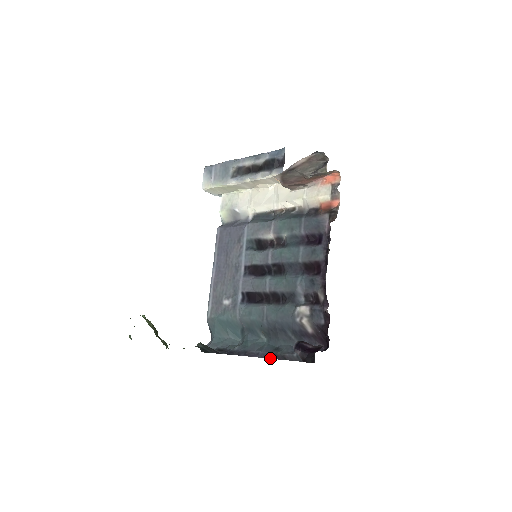
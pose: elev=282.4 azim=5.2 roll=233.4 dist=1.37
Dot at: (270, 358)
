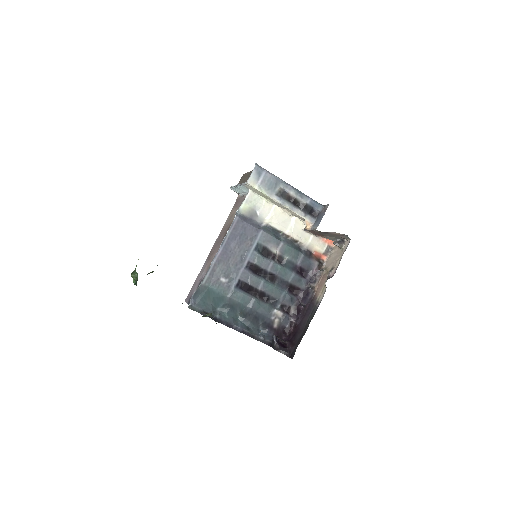
Dot at: (243, 333)
